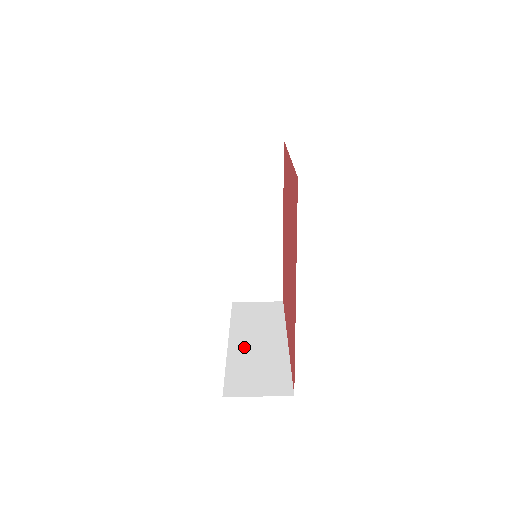
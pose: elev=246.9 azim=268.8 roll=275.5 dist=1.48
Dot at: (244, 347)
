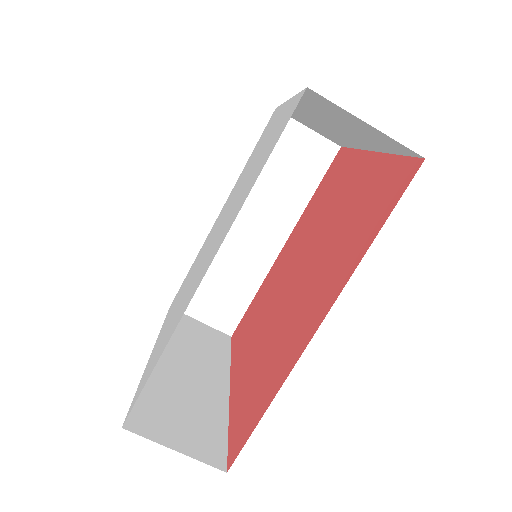
Dot at: (172, 369)
